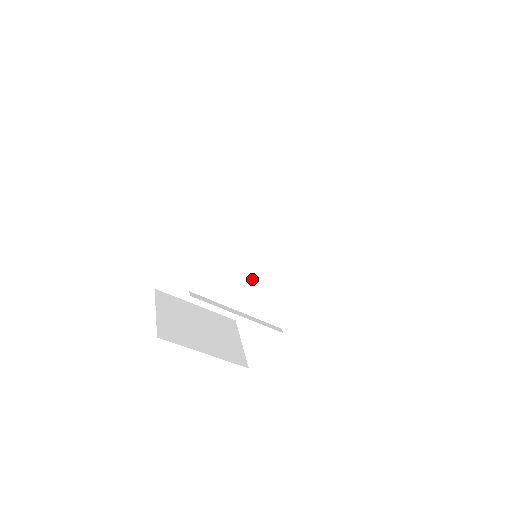
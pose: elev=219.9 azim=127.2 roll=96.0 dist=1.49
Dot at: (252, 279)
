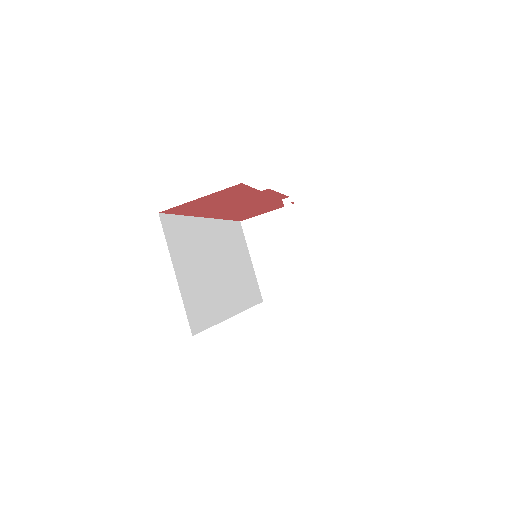
Dot at: (214, 306)
